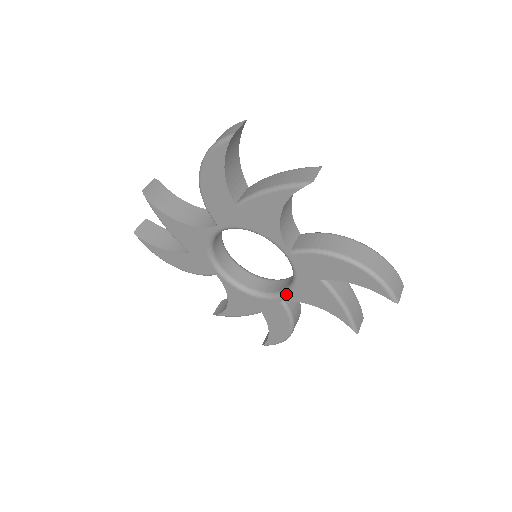
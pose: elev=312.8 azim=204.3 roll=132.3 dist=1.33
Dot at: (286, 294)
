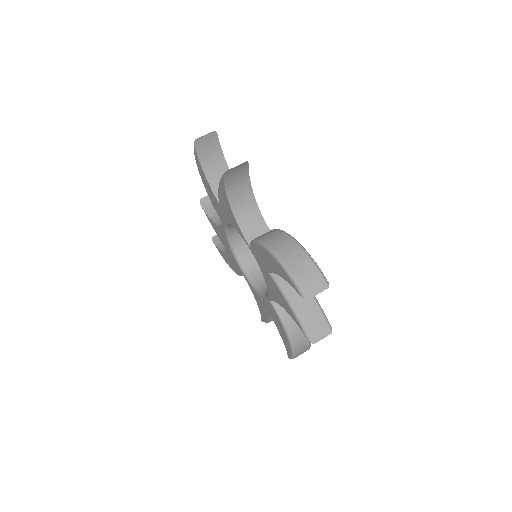
Dot at: (268, 292)
